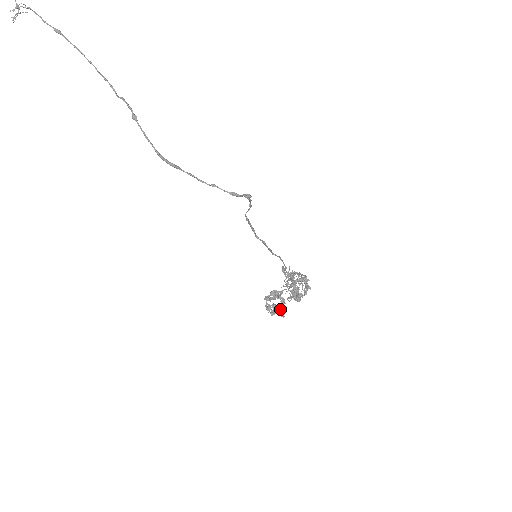
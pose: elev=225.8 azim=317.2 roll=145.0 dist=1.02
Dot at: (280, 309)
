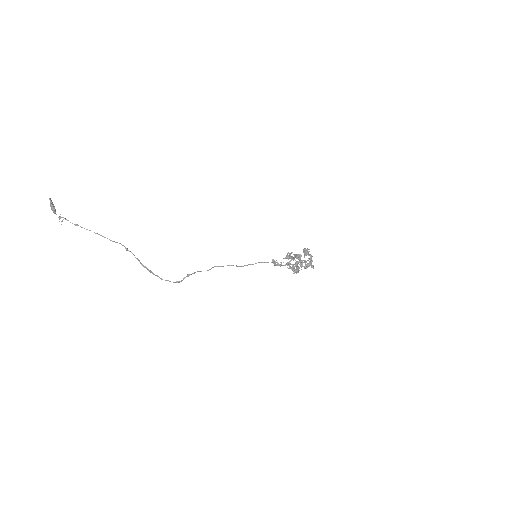
Dot at: (310, 263)
